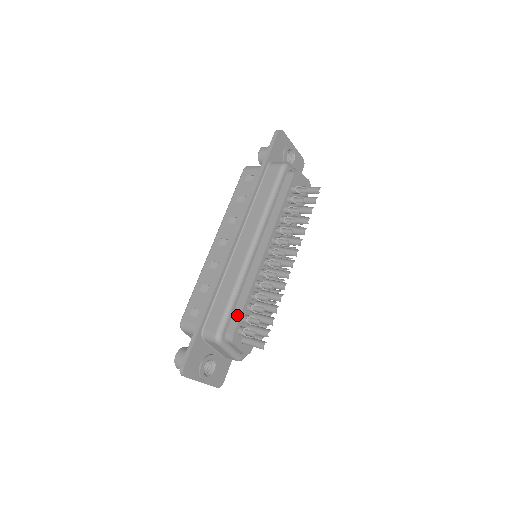
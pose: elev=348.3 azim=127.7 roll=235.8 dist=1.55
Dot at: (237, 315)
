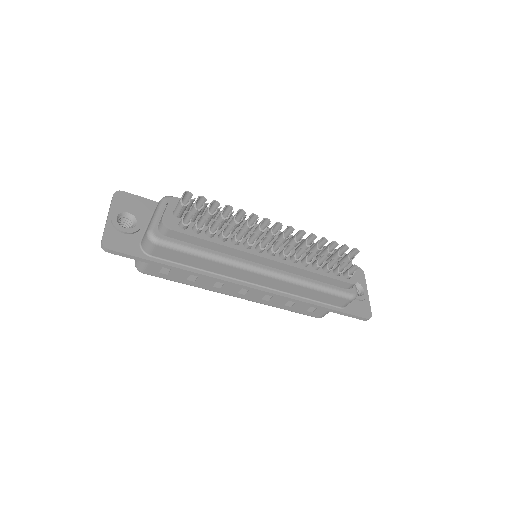
Dot at: occluded
